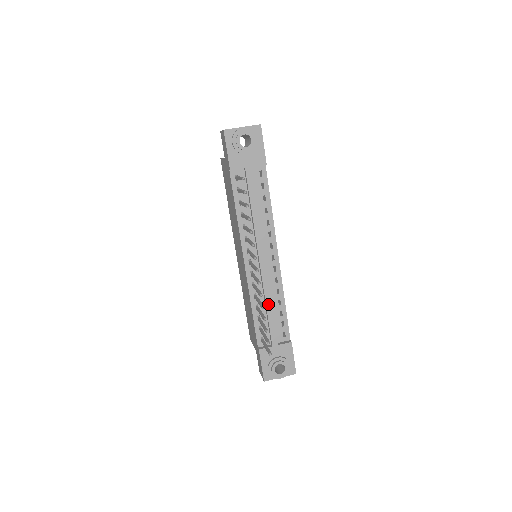
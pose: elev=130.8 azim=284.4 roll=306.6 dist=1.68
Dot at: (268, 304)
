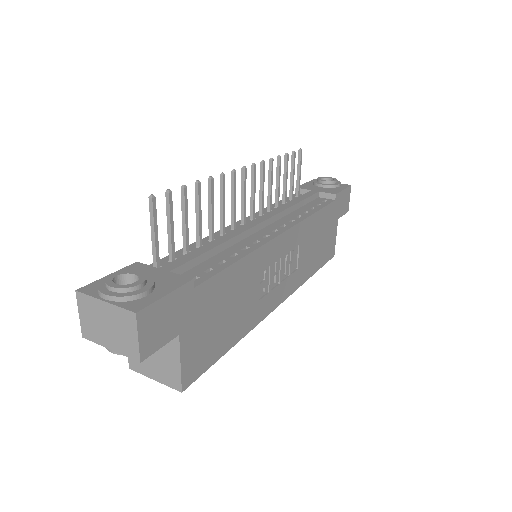
Dot at: (217, 241)
